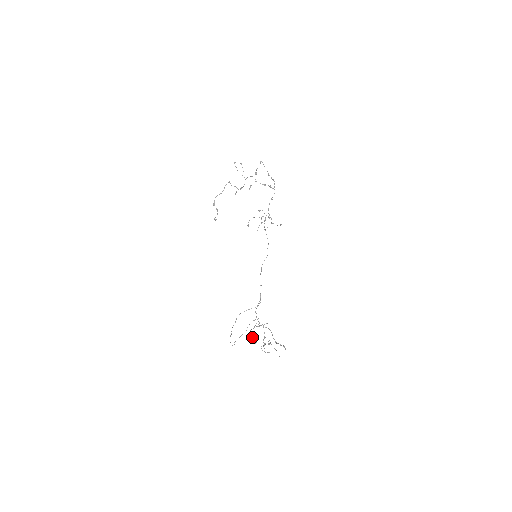
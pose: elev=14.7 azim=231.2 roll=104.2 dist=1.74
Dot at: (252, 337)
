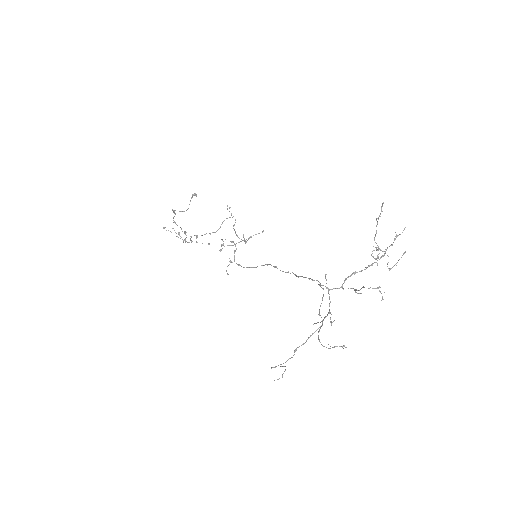
Dot at: occluded
